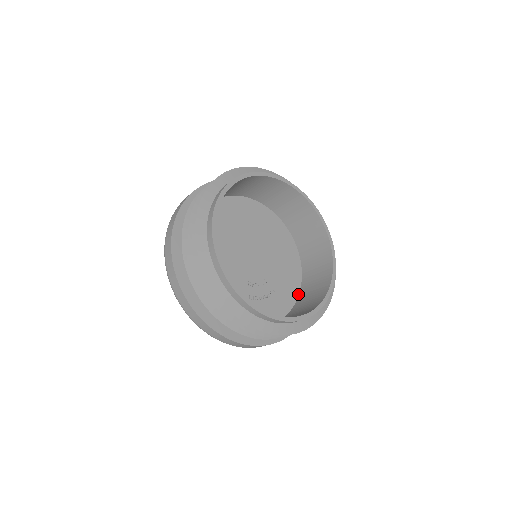
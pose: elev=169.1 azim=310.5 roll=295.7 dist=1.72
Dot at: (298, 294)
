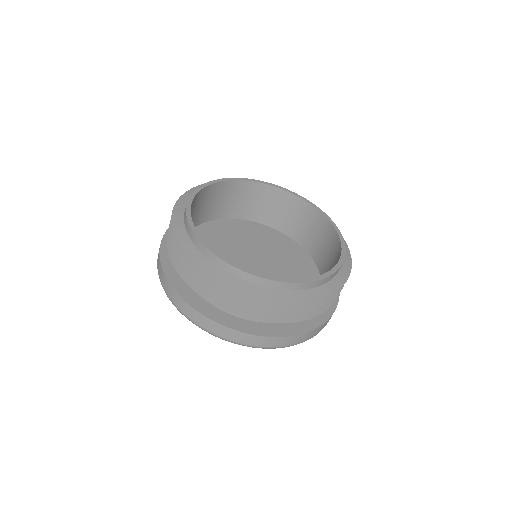
Dot at: occluded
